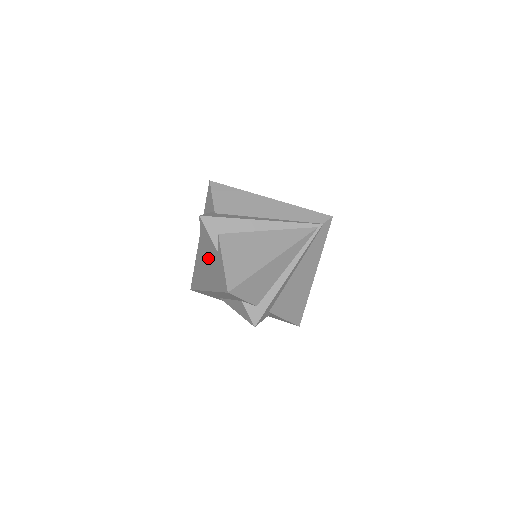
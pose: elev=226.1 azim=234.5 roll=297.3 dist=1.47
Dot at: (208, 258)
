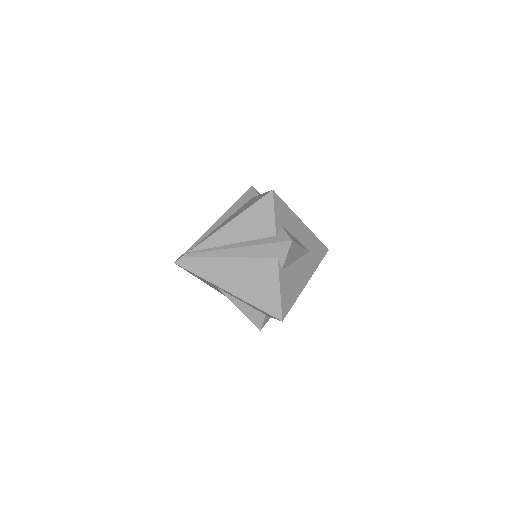
Dot at: occluded
